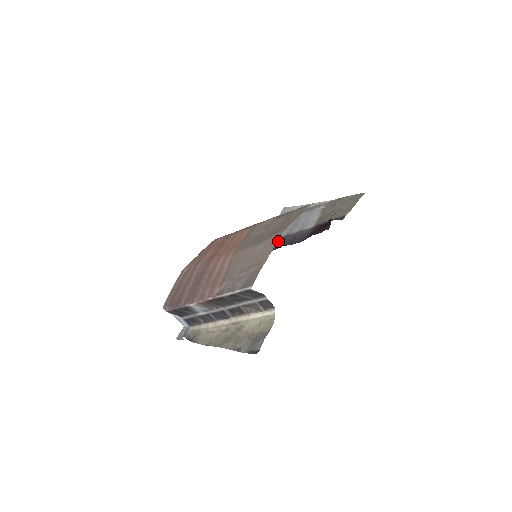
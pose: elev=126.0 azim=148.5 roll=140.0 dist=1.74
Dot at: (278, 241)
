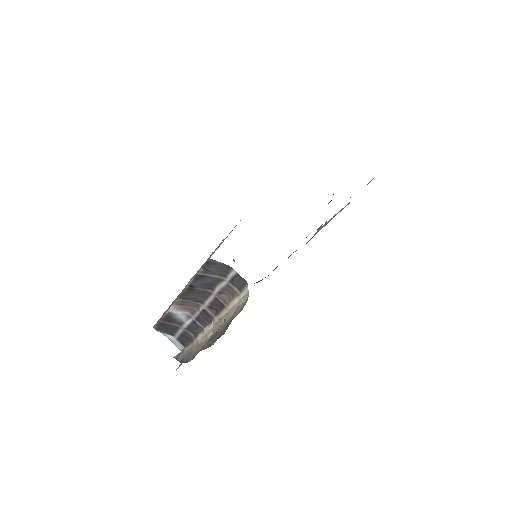
Dot at: occluded
